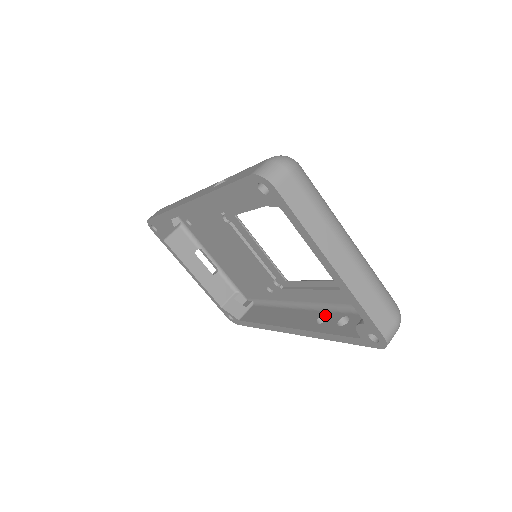
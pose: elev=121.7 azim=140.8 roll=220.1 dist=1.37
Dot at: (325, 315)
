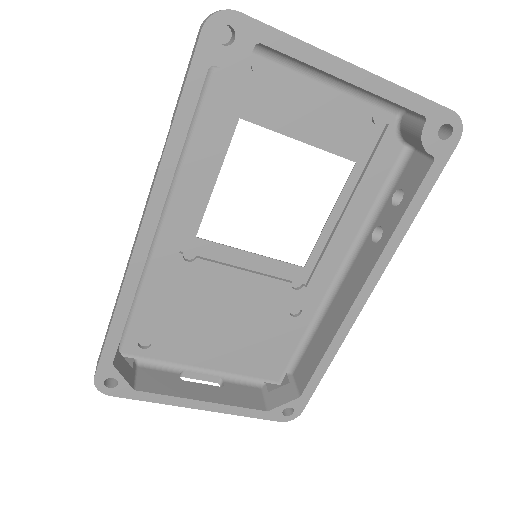
Dot at: (374, 234)
